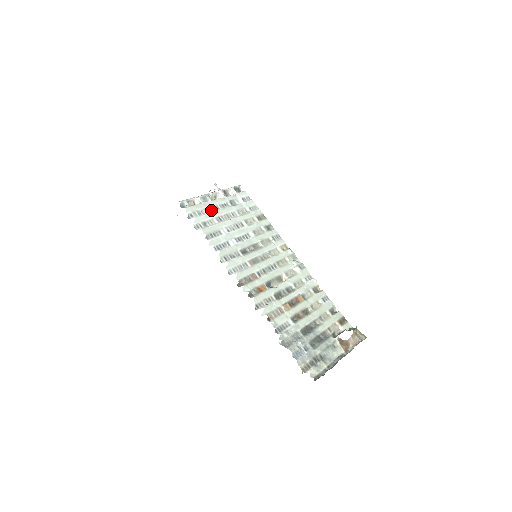
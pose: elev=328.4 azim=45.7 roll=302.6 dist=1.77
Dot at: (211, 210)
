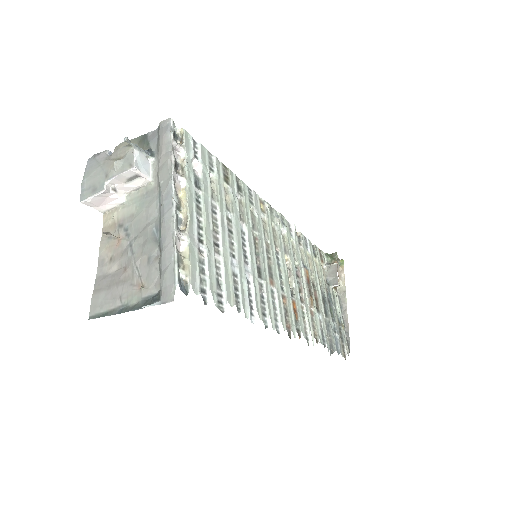
Dot at: (201, 240)
